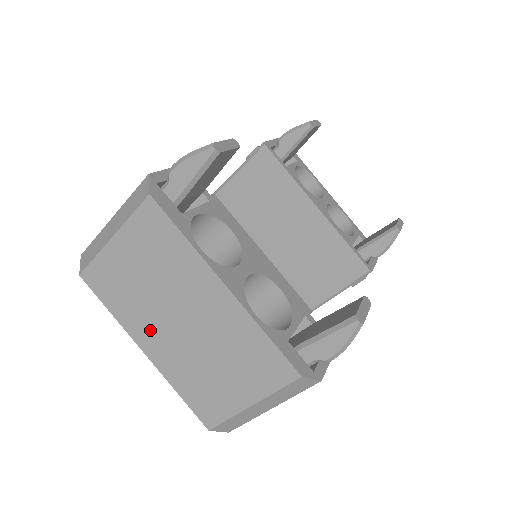
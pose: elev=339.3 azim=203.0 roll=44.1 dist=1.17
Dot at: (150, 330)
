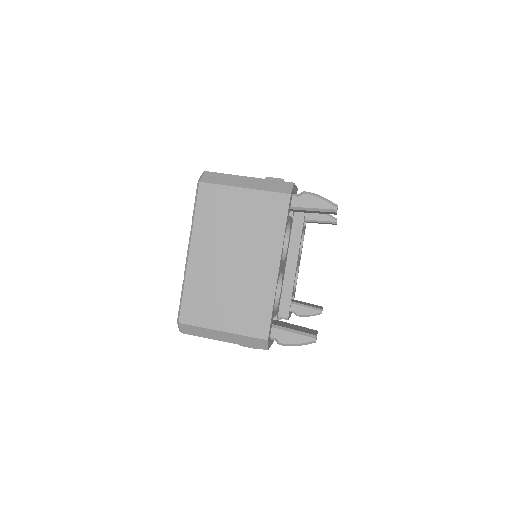
Dot at: (209, 246)
